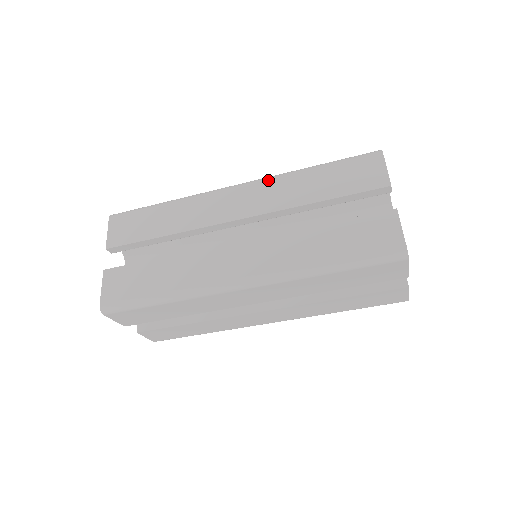
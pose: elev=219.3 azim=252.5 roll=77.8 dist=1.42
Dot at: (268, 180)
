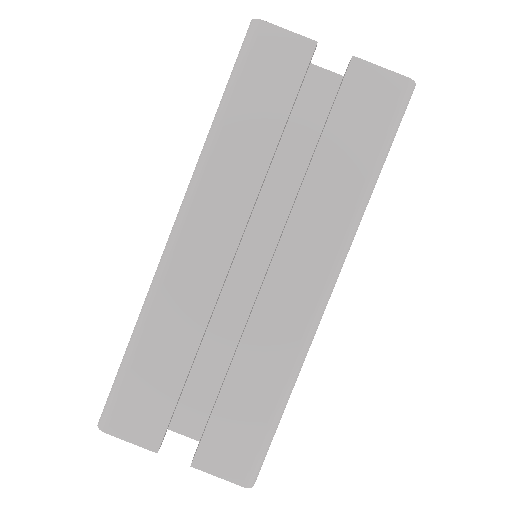
Dot at: occluded
